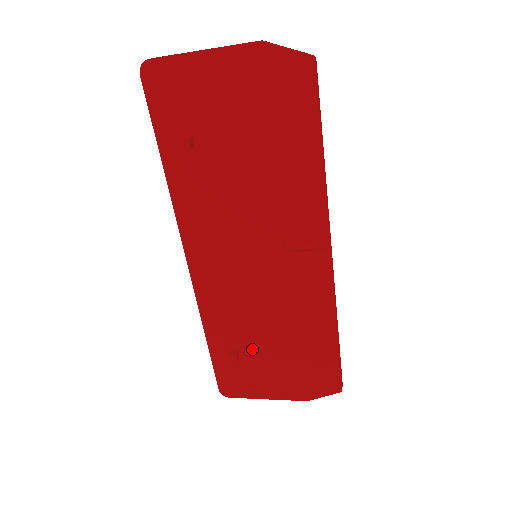
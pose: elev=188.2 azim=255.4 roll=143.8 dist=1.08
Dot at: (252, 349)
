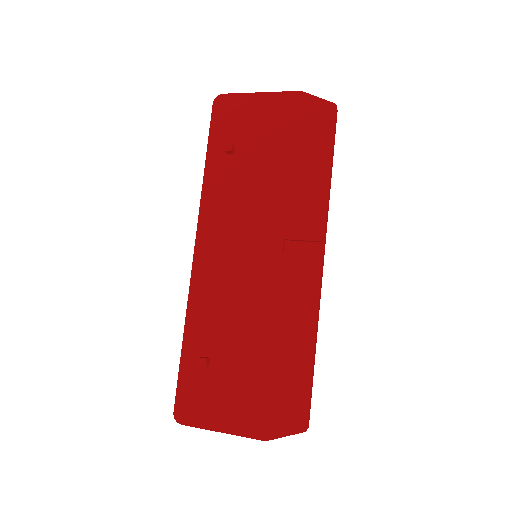
Dot at: (225, 359)
